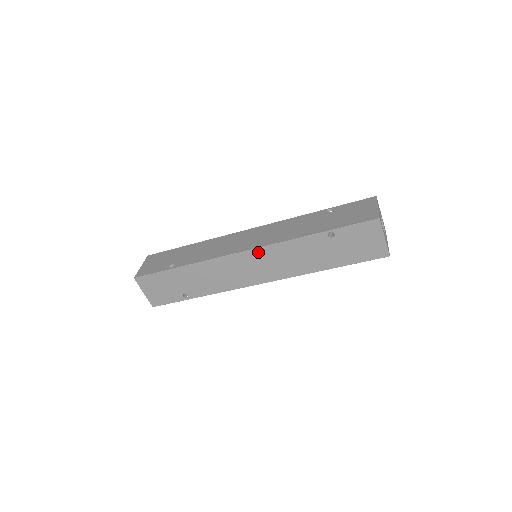
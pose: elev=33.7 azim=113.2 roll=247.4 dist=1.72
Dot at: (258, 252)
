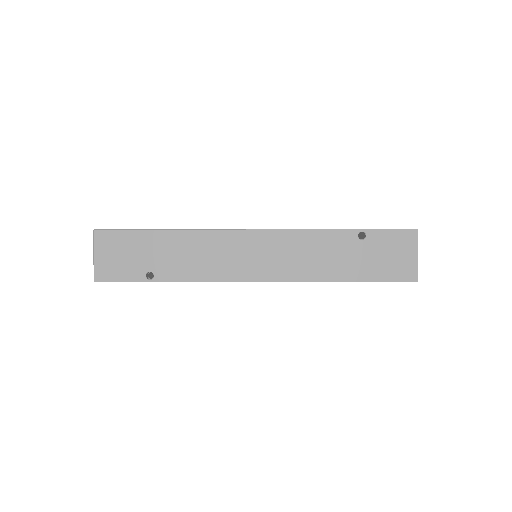
Dot at: (271, 235)
